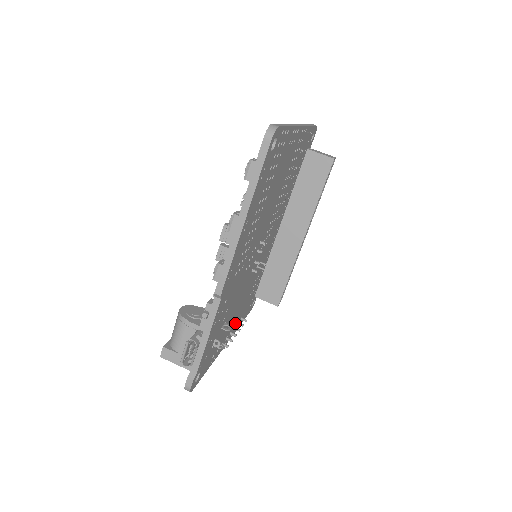
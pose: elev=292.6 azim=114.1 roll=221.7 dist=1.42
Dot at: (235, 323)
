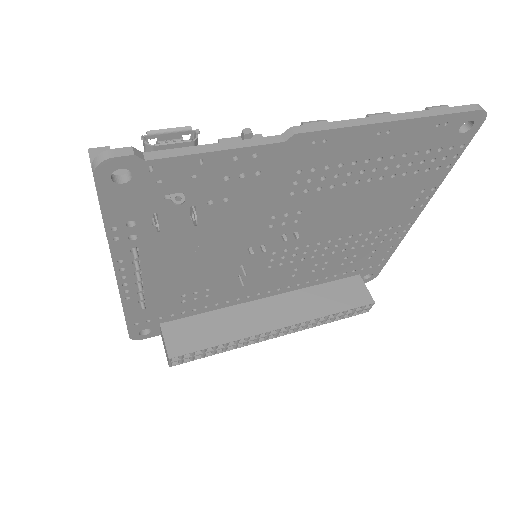
Dot at: (150, 278)
